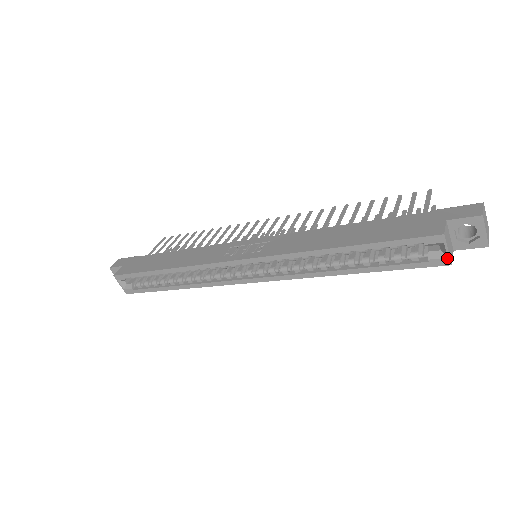
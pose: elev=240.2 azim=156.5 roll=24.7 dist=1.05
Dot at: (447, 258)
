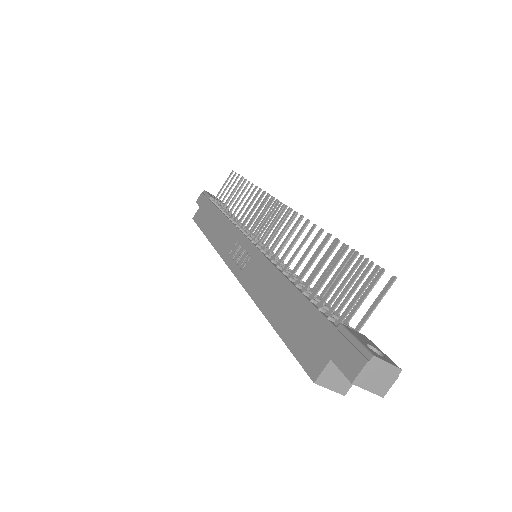
Dot at: (336, 391)
